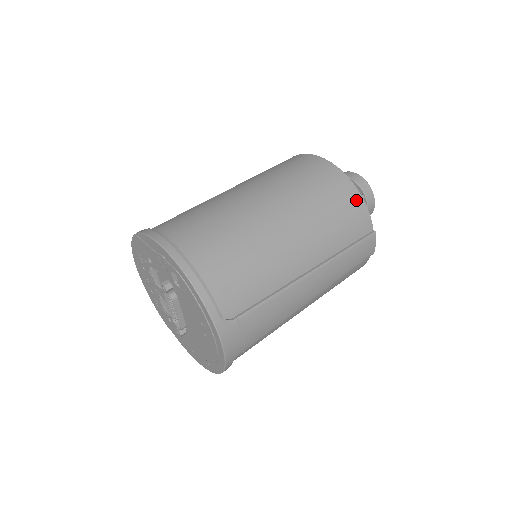
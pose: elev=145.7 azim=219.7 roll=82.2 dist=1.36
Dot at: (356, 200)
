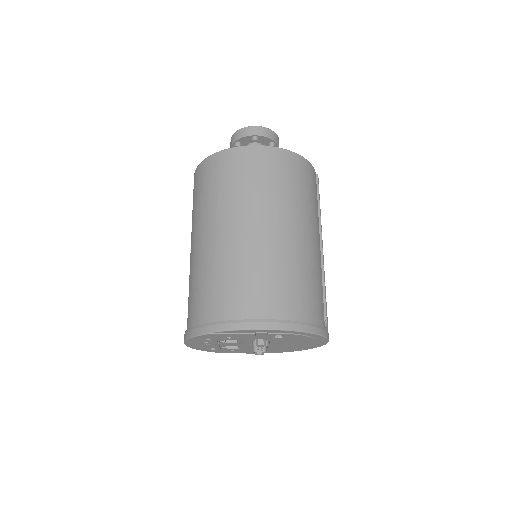
Dot at: (305, 165)
